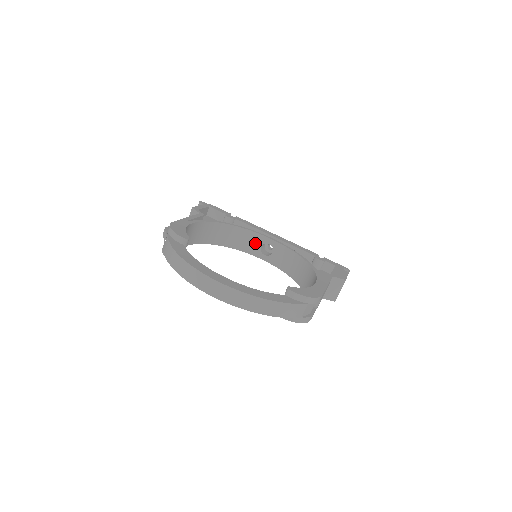
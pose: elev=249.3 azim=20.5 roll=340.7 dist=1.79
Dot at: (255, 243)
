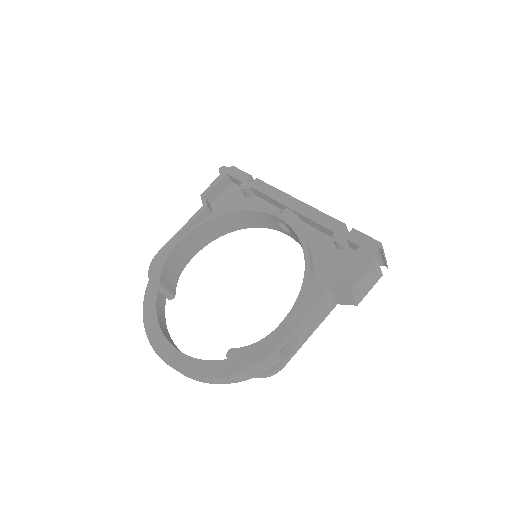
Dot at: (271, 221)
